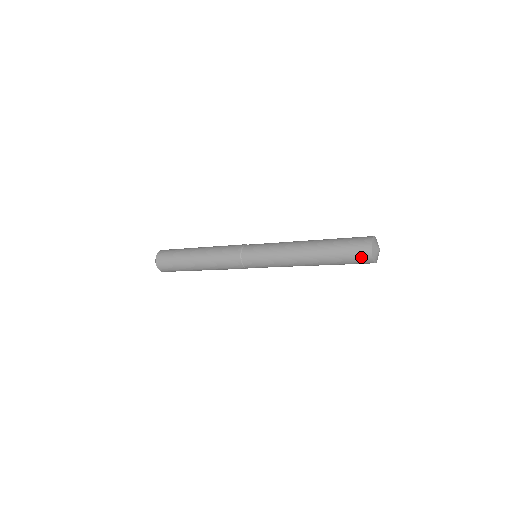
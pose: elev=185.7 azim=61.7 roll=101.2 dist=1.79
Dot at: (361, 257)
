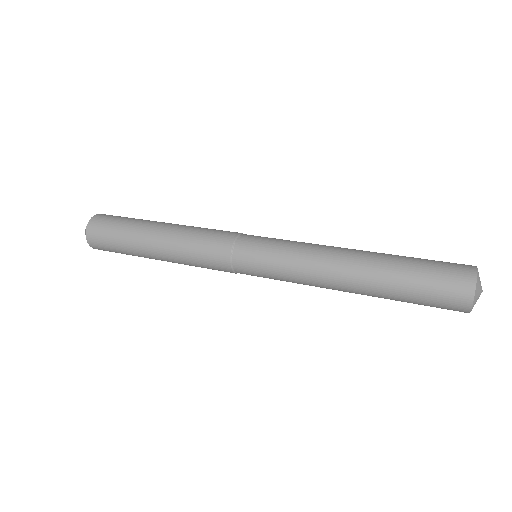
Dot at: (452, 294)
